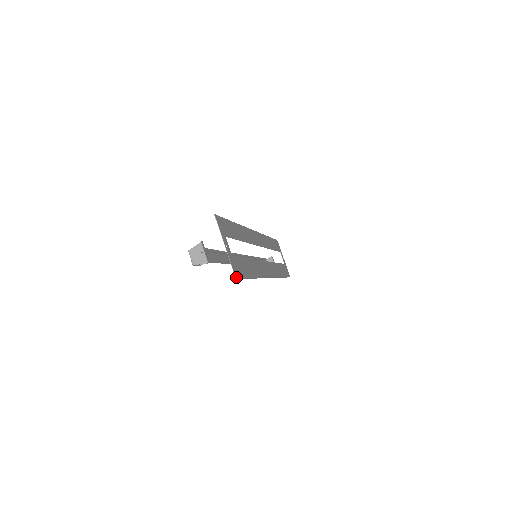
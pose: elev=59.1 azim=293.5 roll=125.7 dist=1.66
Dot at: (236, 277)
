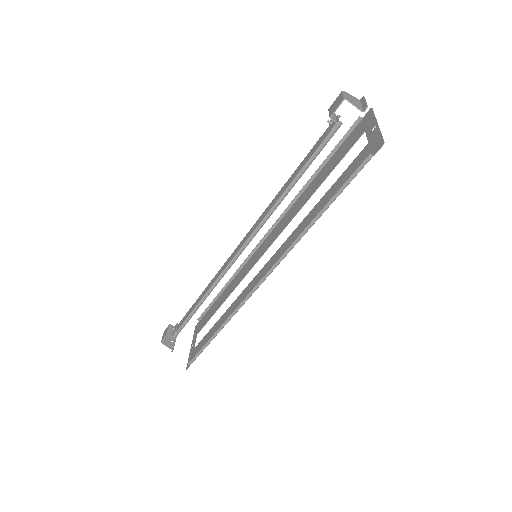
Dot at: (382, 145)
